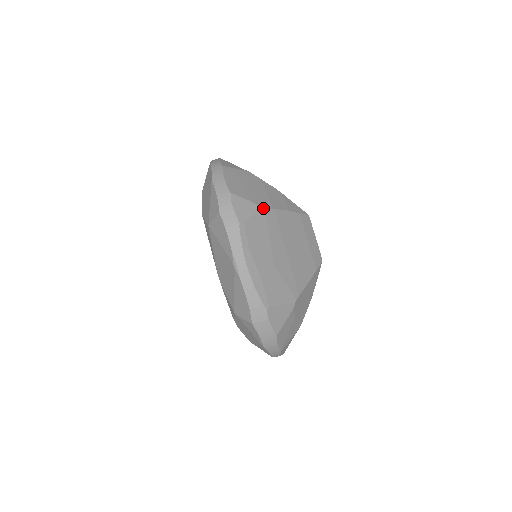
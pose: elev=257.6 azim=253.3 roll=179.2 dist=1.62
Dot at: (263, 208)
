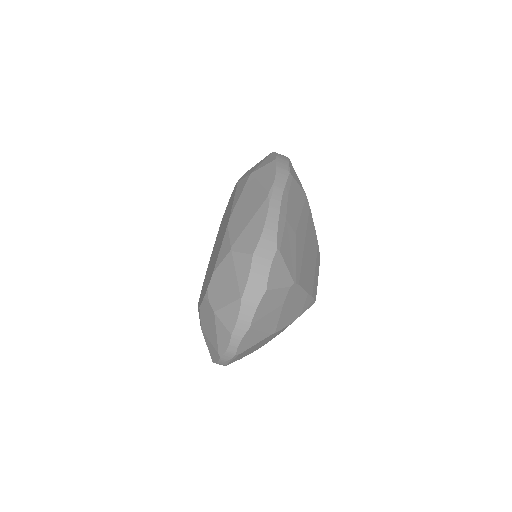
Dot at: (305, 193)
